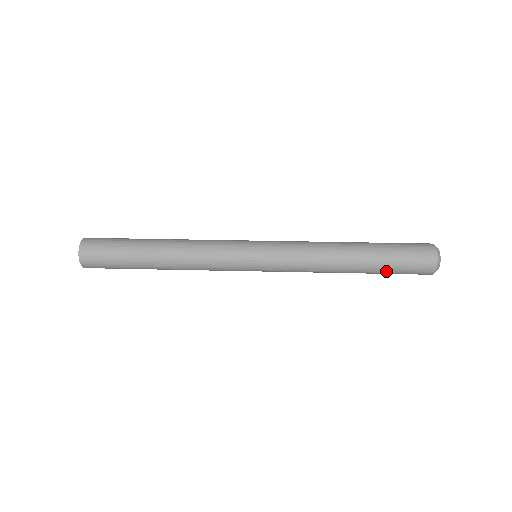
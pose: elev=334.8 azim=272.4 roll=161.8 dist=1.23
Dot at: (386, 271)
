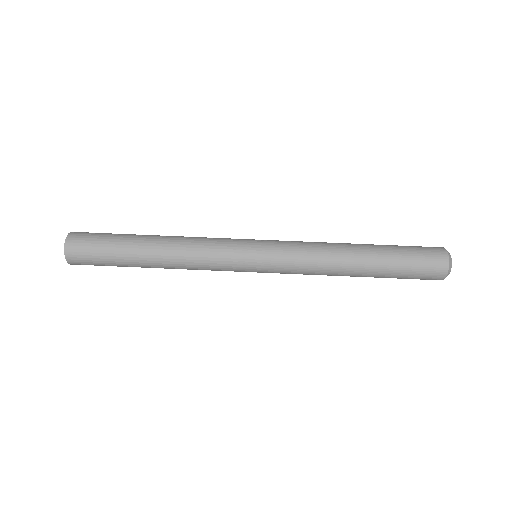
Dot at: occluded
